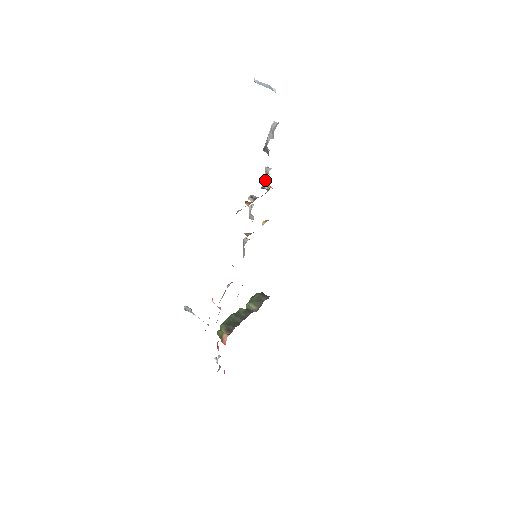
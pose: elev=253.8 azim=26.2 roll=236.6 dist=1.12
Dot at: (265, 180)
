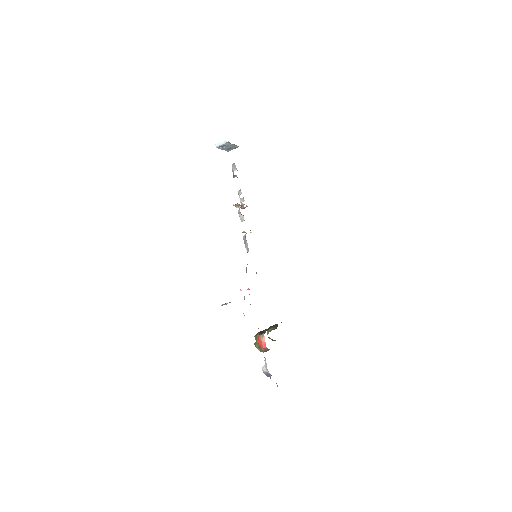
Dot at: (241, 199)
